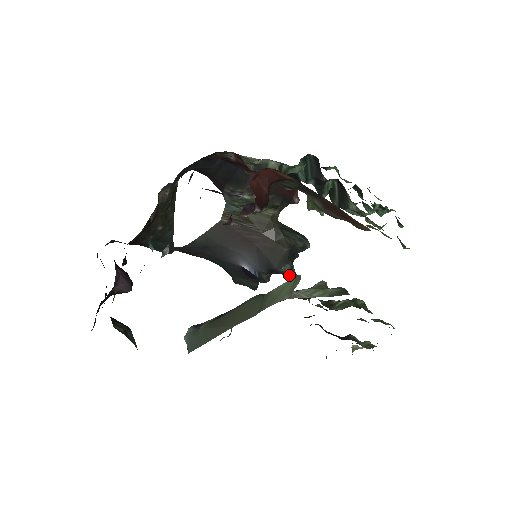
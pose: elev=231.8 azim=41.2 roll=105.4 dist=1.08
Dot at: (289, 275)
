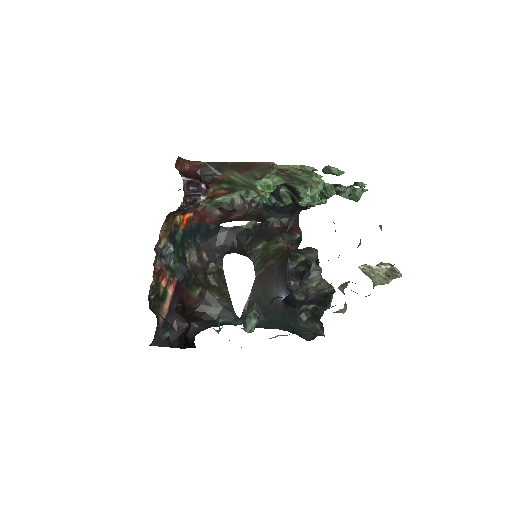
Dot at: (300, 268)
